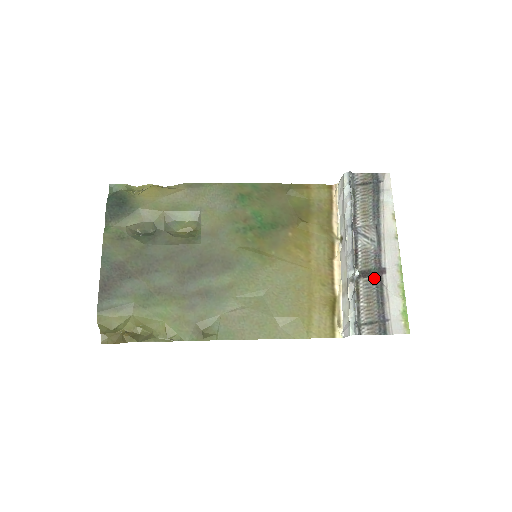
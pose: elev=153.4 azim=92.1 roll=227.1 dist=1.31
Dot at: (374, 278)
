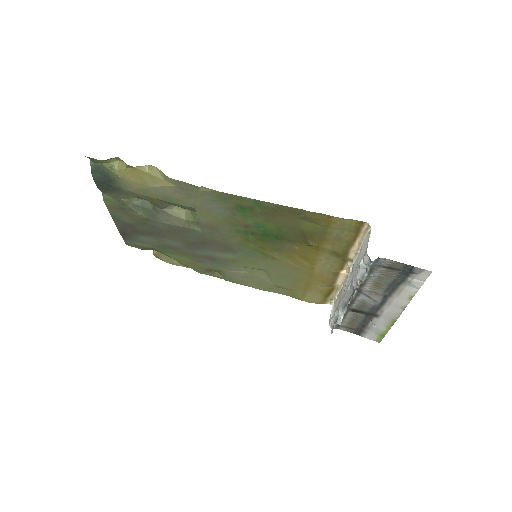
Dot at: (364, 315)
